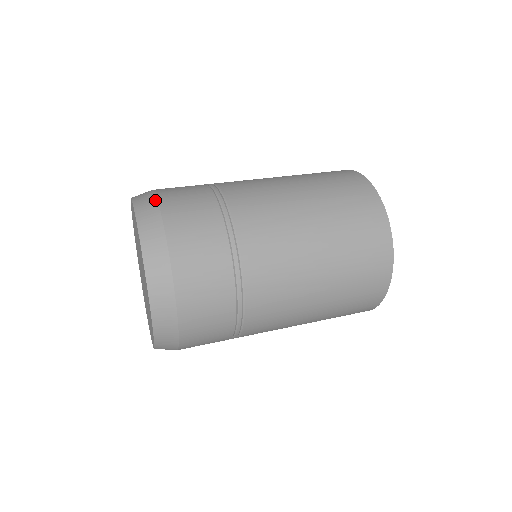
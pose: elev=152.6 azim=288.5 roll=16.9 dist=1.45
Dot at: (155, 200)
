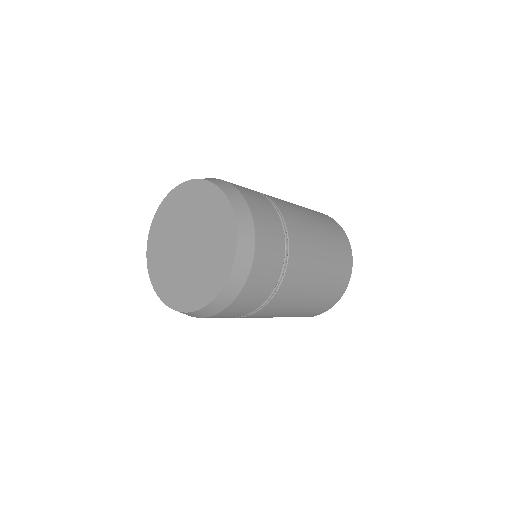
Dot at: occluded
